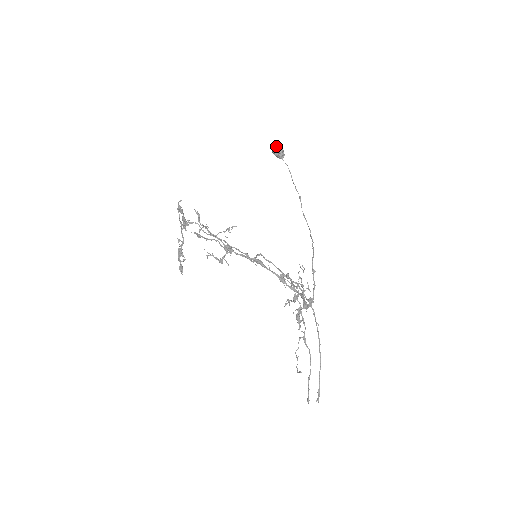
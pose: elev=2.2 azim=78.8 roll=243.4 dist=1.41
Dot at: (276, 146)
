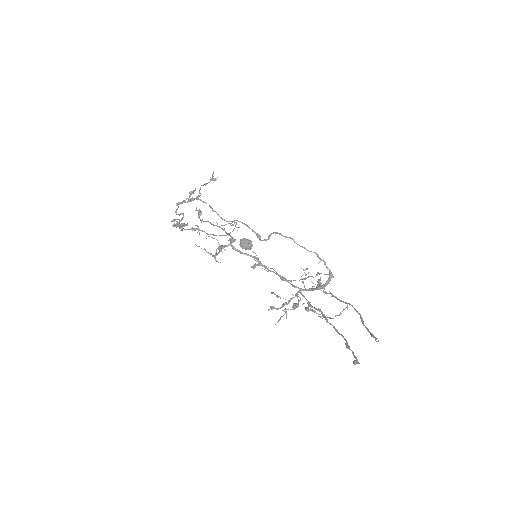
Dot at: occluded
